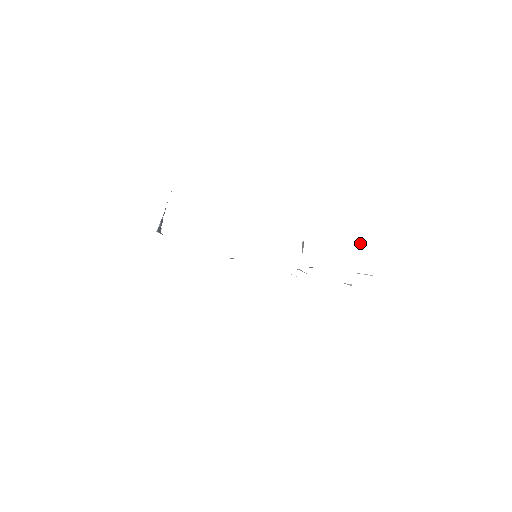
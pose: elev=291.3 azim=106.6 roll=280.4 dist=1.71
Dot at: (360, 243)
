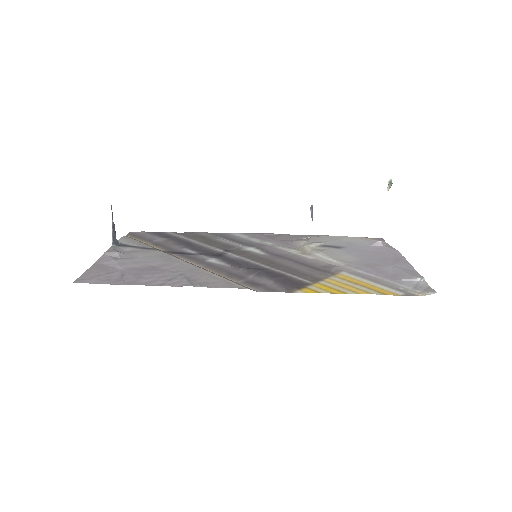
Dot at: (388, 186)
